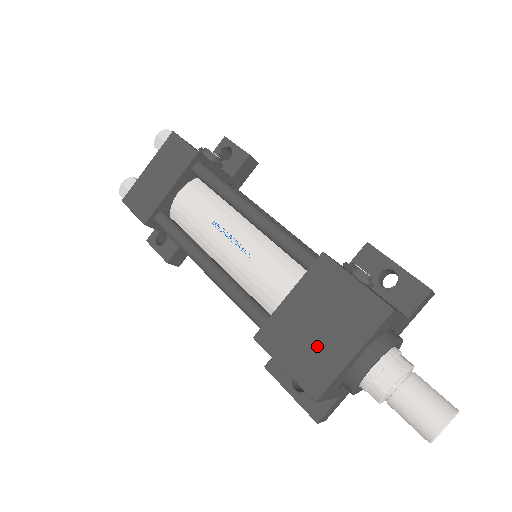
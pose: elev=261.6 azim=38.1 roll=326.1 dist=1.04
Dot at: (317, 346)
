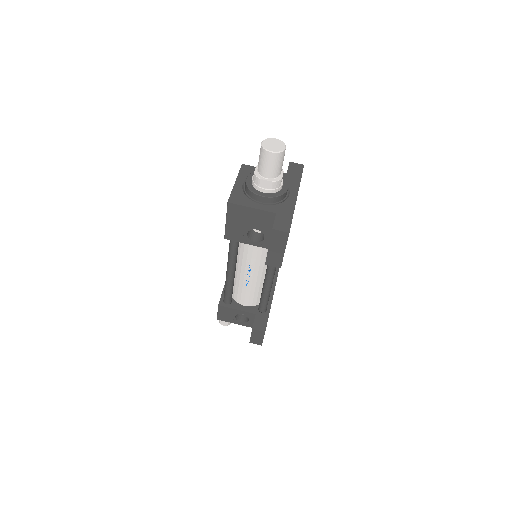
Dot at: occluded
